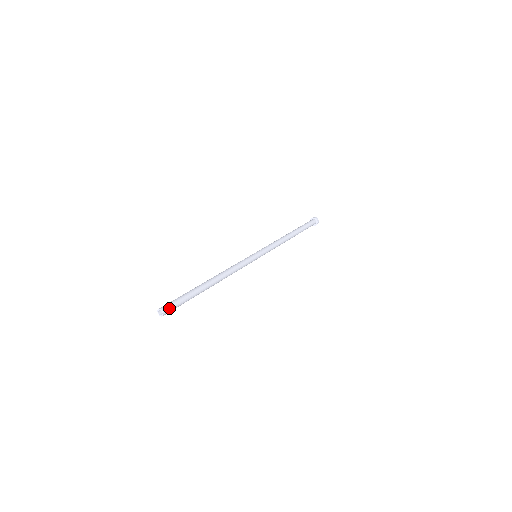
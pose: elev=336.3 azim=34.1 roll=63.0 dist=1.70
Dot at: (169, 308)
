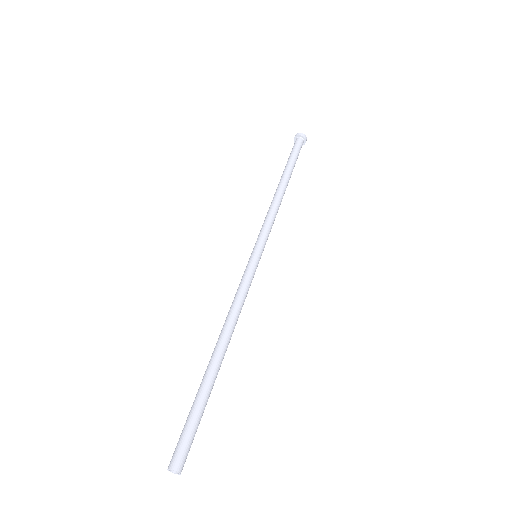
Dot at: (186, 458)
